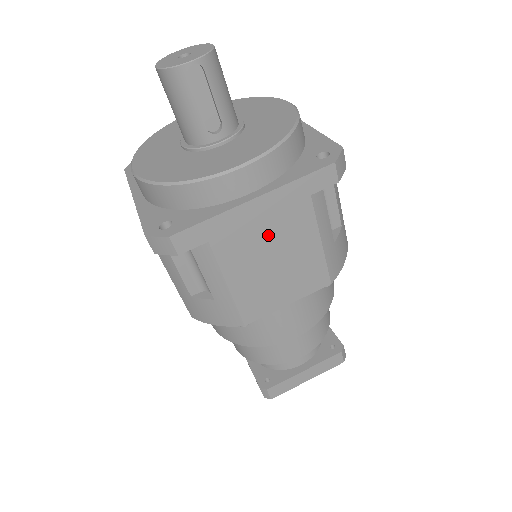
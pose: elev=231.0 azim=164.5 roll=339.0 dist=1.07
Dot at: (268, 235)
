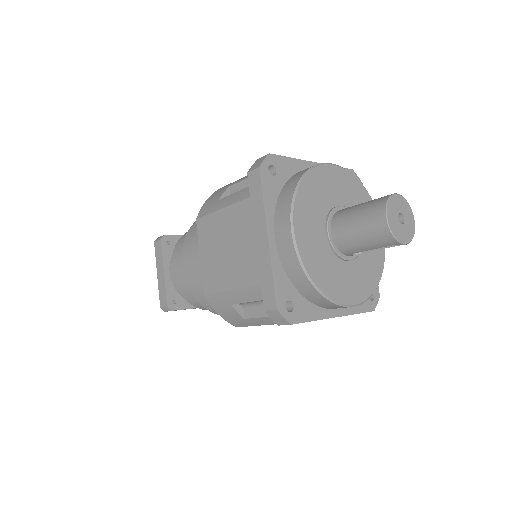
Dot at: occluded
